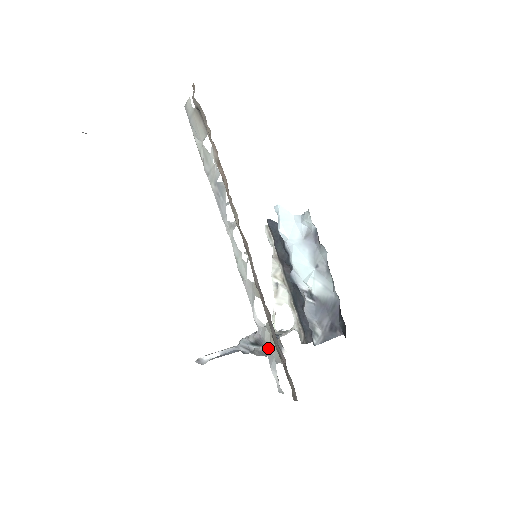
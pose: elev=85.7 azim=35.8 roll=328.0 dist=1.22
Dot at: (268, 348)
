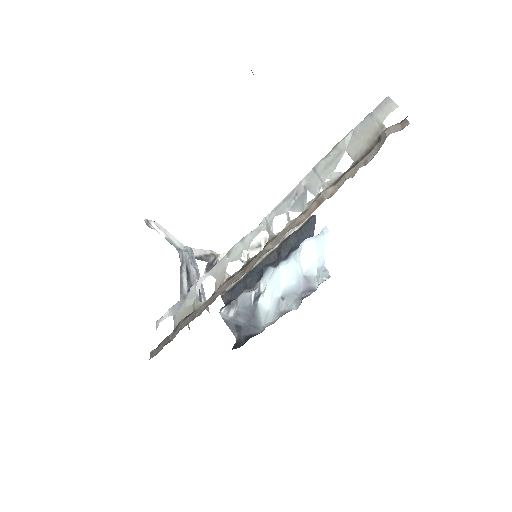
Dot at: (182, 304)
